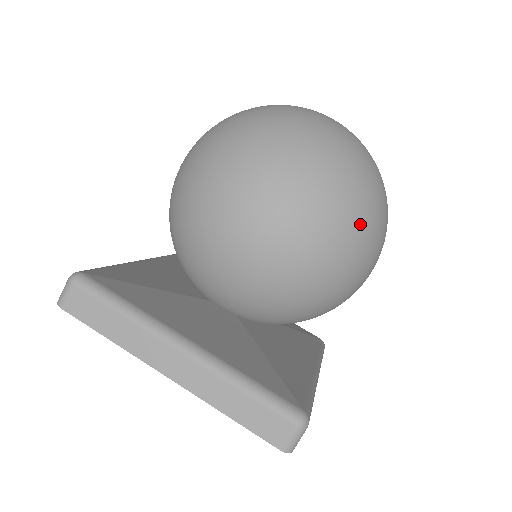
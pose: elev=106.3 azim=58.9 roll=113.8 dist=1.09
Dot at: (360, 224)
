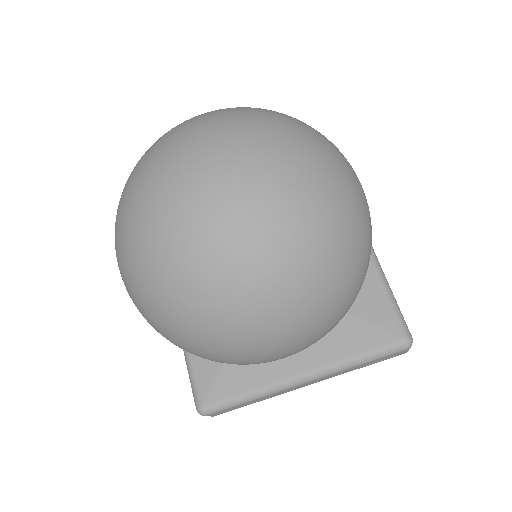
Dot at: (354, 268)
